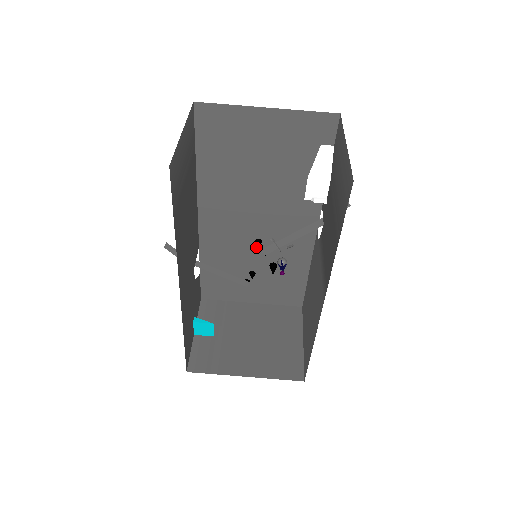
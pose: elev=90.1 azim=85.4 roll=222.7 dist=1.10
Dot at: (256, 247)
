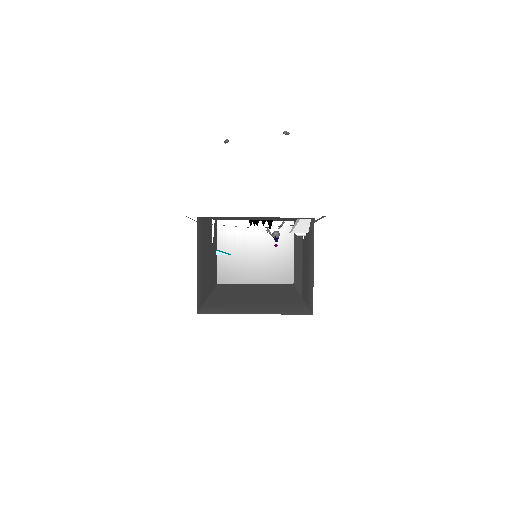
Dot at: occluded
